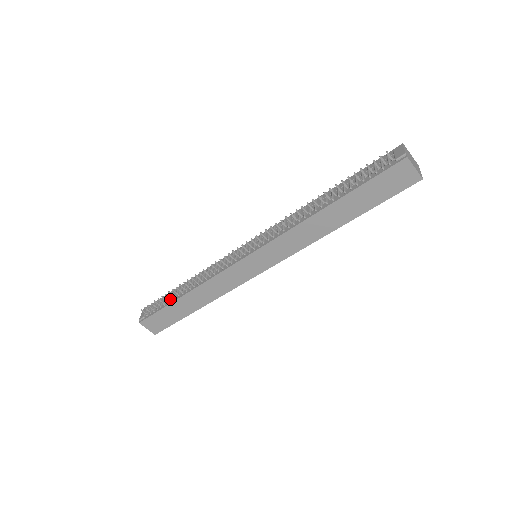
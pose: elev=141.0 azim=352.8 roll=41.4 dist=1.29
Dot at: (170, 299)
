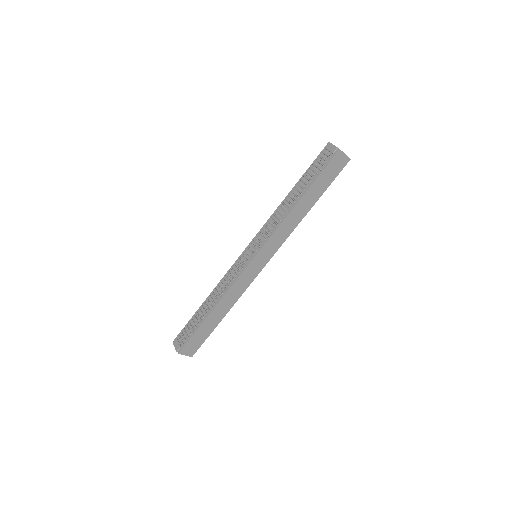
Dot at: (198, 321)
